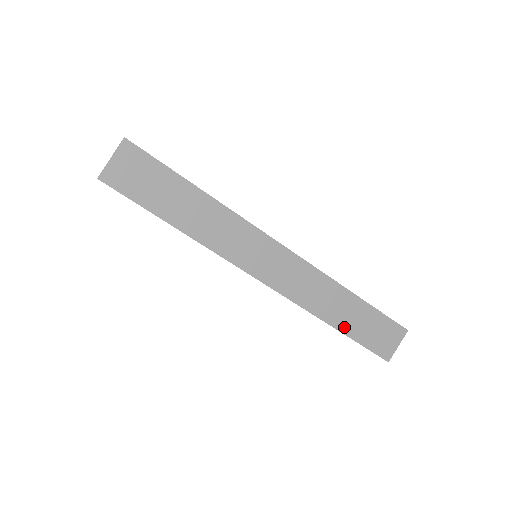
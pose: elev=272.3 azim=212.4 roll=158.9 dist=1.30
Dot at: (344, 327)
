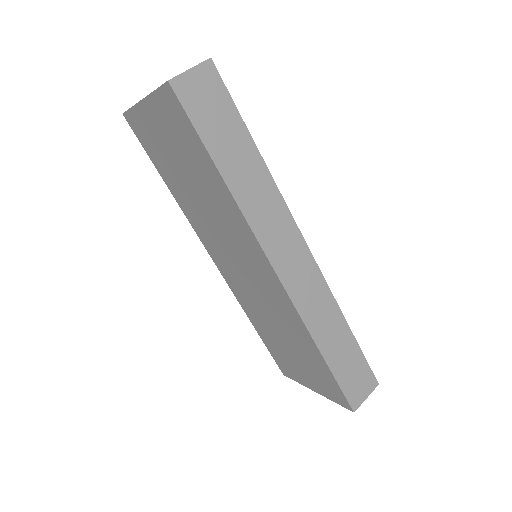
Dot at: (329, 356)
